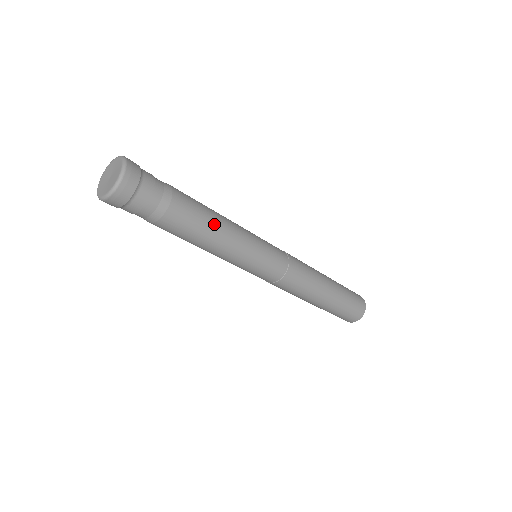
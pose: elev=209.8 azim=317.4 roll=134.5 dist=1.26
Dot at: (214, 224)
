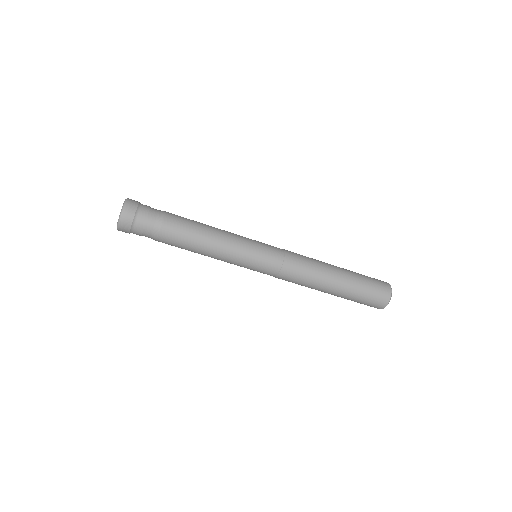
Dot at: (204, 224)
